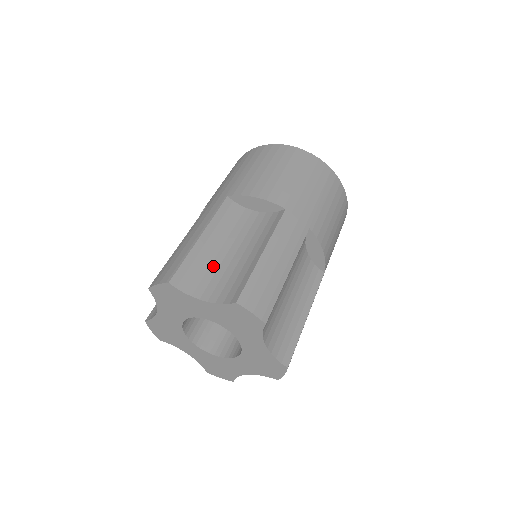
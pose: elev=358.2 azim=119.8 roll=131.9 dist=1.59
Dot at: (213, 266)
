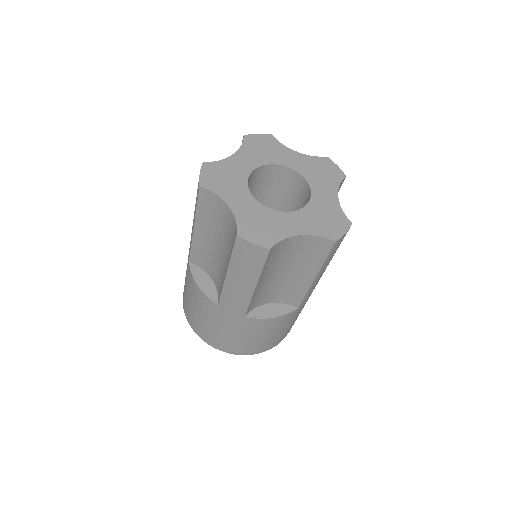
Dot at: occluded
